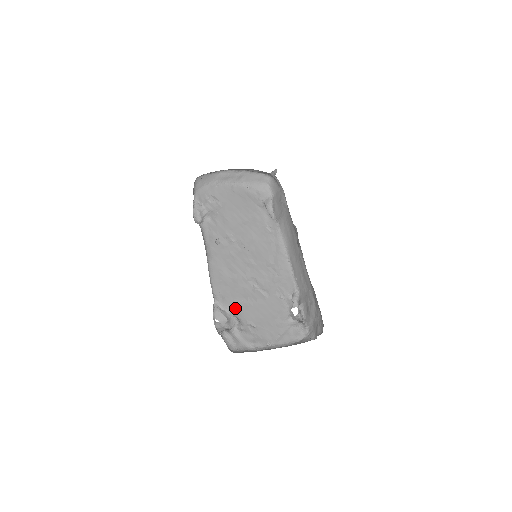
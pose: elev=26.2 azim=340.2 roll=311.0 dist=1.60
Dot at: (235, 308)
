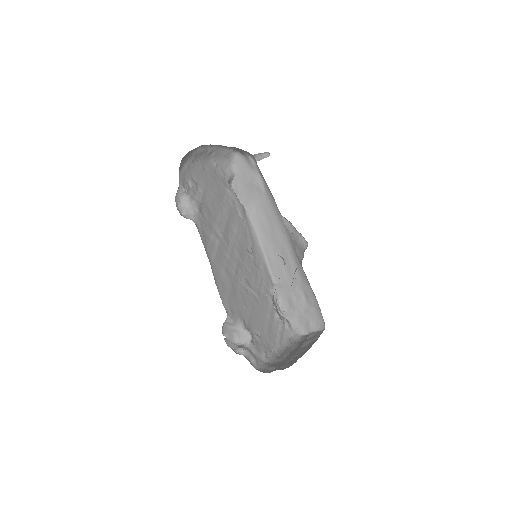
Dot at: (242, 319)
